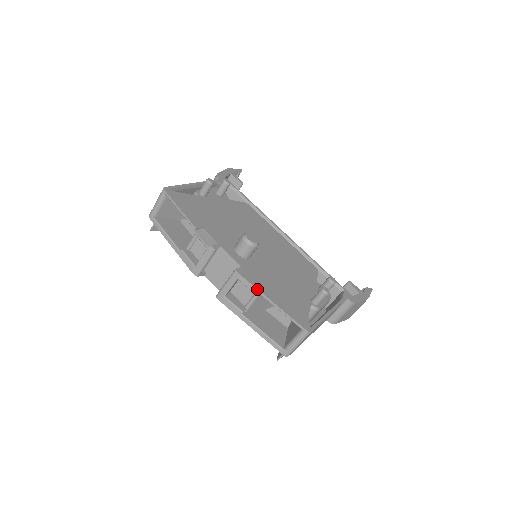
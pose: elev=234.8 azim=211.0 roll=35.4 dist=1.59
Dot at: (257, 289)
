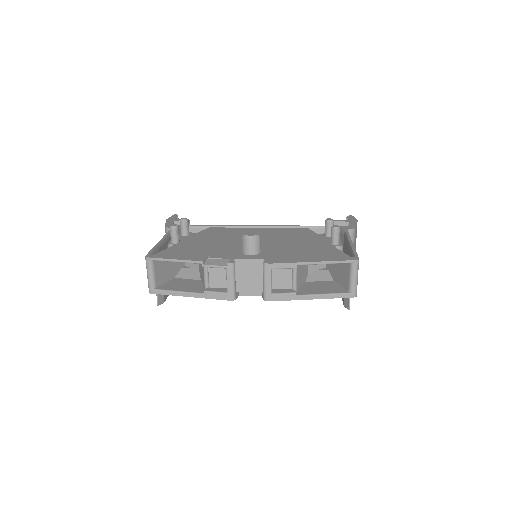
Dot at: (293, 263)
